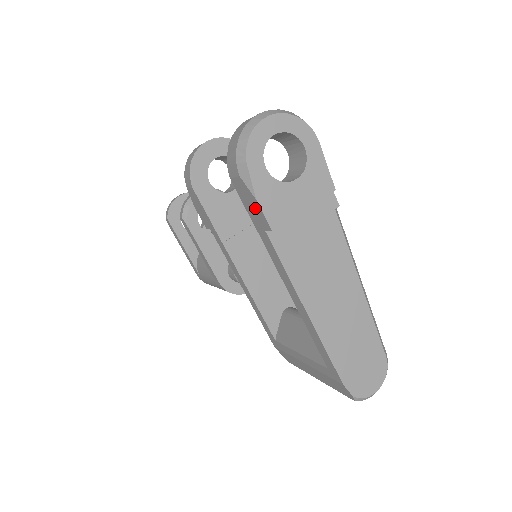
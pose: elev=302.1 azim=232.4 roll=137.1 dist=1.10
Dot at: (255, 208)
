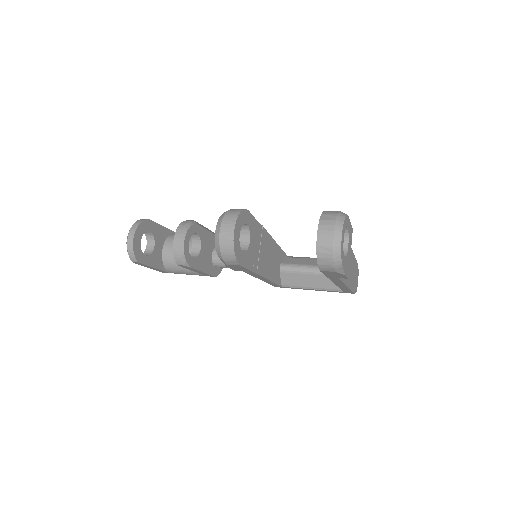
Dot at: (339, 276)
